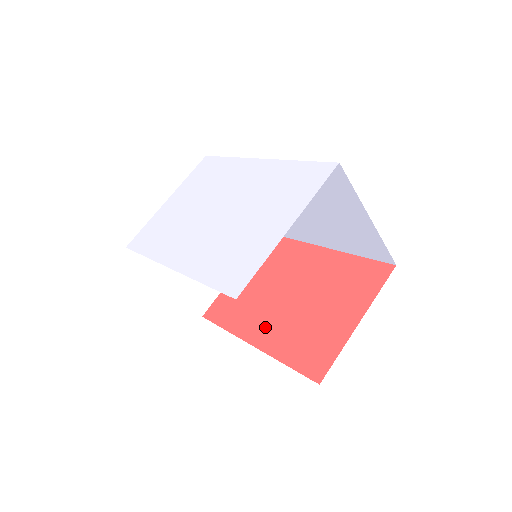
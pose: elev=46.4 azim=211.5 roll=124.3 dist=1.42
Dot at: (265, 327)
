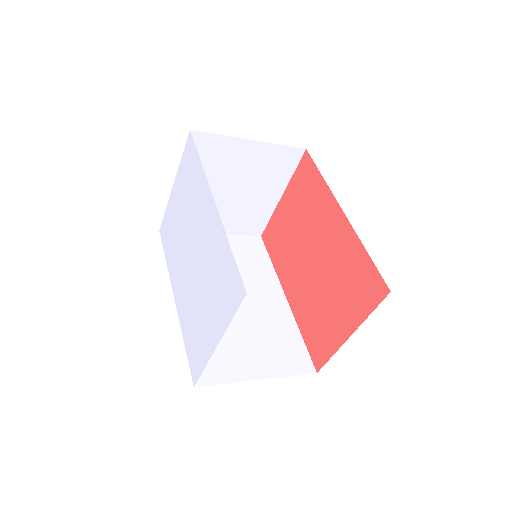
Dot at: (294, 285)
